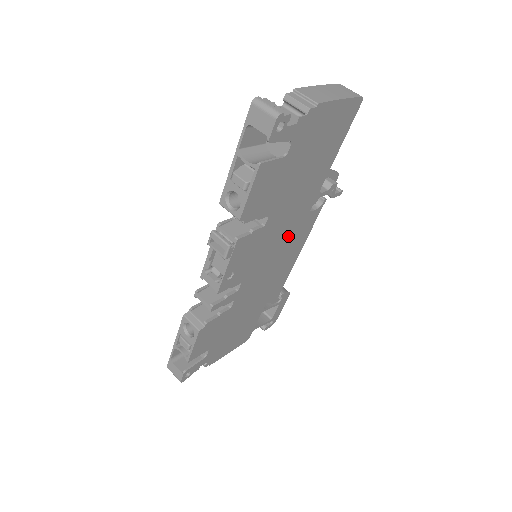
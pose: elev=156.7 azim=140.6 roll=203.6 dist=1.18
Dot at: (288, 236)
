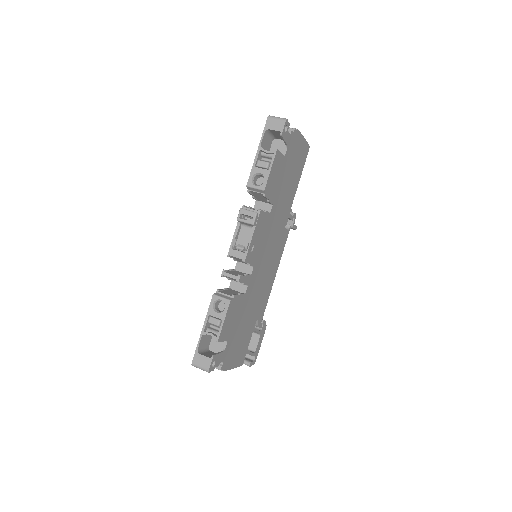
Dot at: (275, 242)
